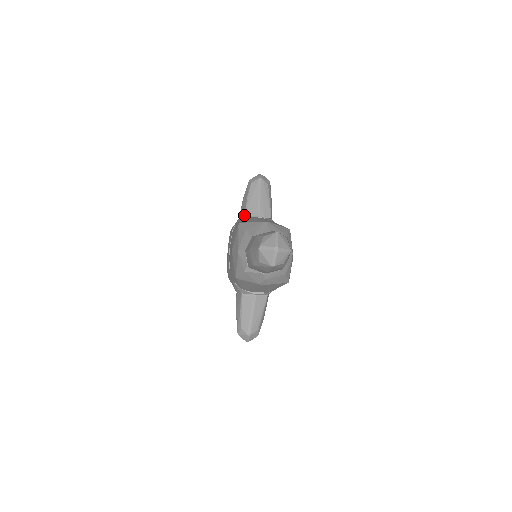
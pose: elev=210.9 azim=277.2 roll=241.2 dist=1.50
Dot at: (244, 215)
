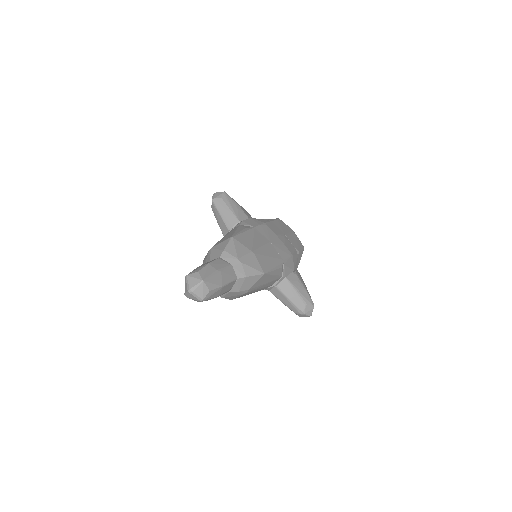
Dot at: occluded
